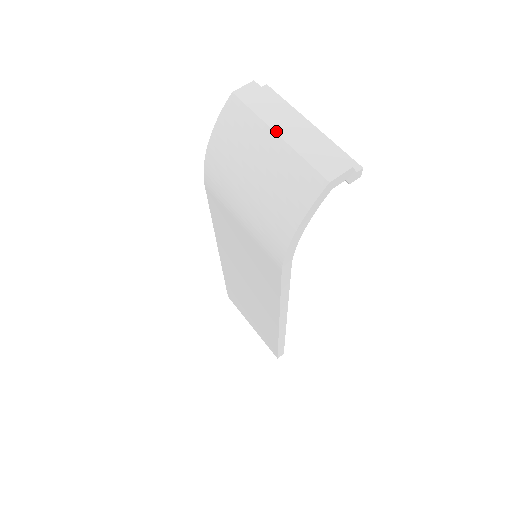
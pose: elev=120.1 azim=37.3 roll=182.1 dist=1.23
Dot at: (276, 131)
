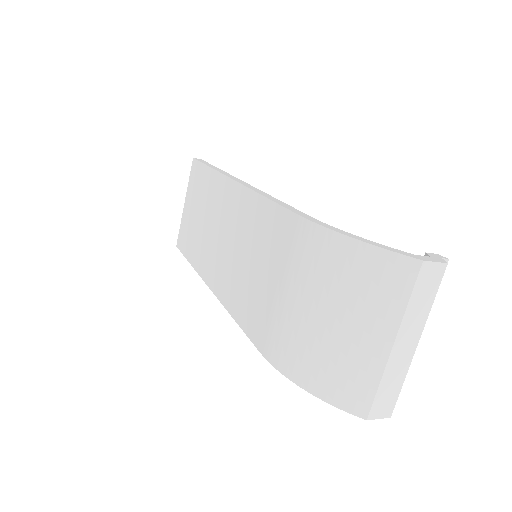
Dot at: (396, 341)
